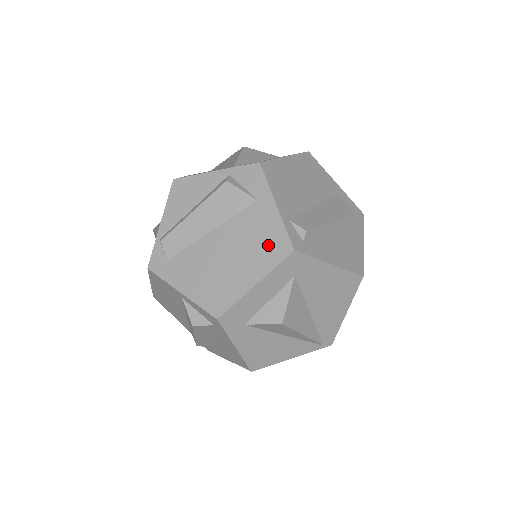
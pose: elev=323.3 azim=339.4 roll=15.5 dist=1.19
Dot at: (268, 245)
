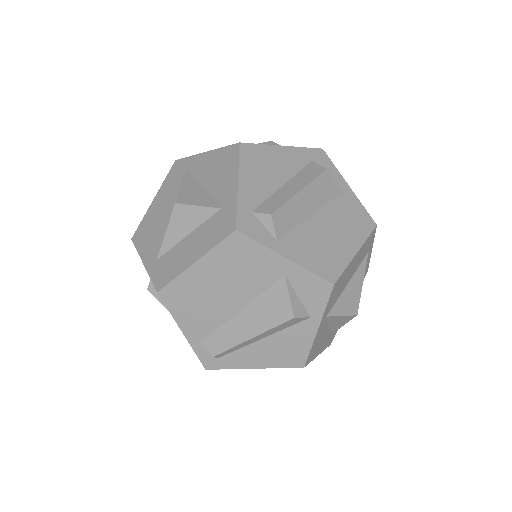
Dot at: occluded
